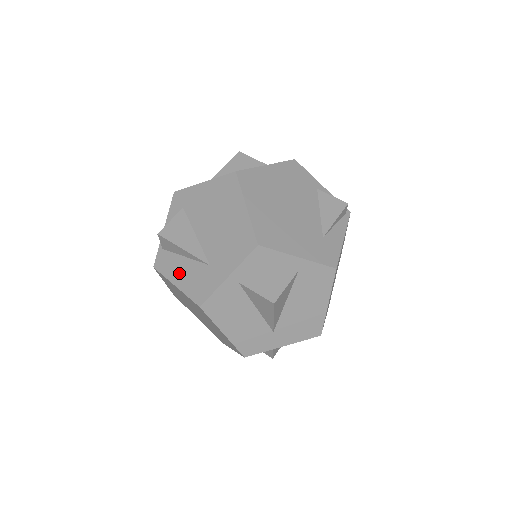
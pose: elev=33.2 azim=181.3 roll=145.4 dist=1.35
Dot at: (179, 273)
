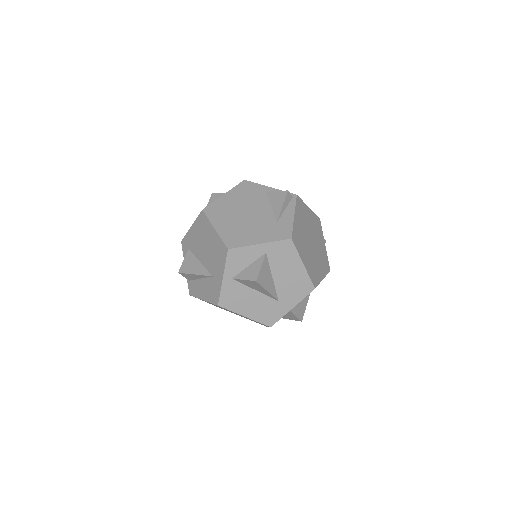
Dot at: (201, 291)
